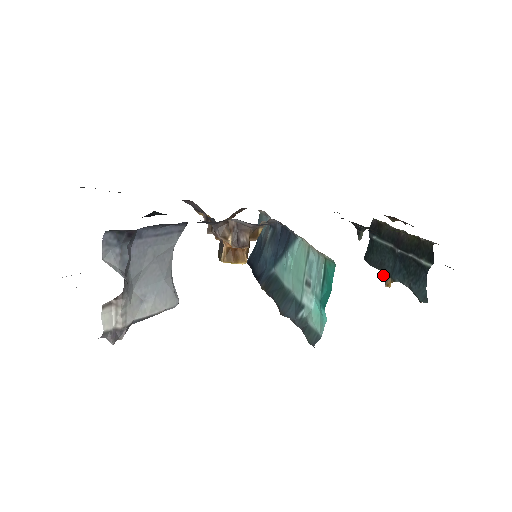
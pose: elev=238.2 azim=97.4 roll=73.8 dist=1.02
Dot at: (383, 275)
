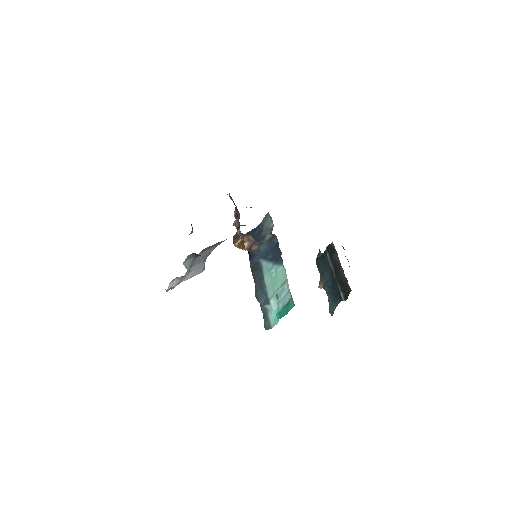
Dot at: (320, 280)
